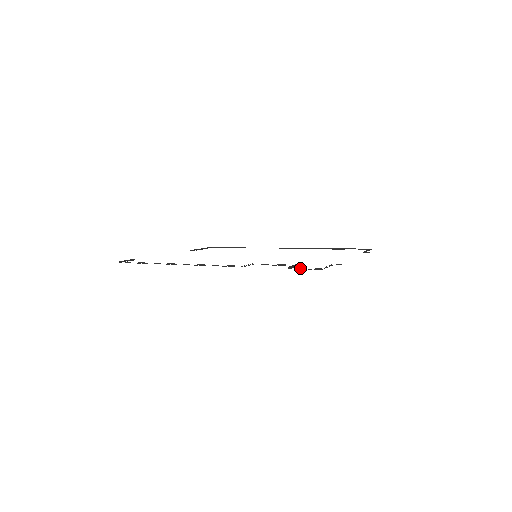
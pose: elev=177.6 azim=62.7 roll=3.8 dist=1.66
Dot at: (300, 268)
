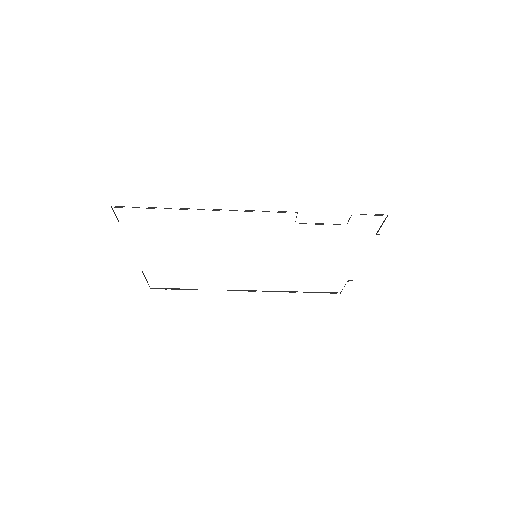
Dot at: (365, 214)
